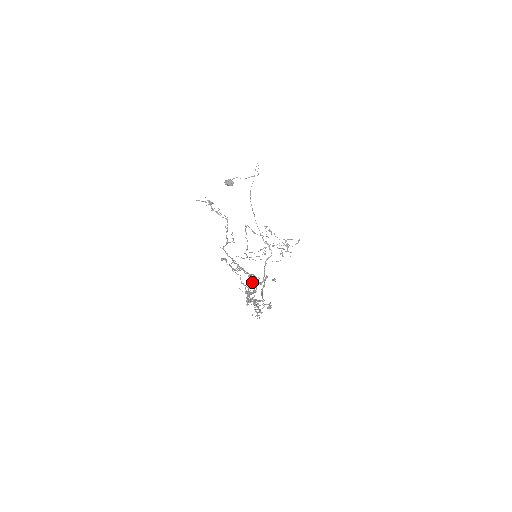
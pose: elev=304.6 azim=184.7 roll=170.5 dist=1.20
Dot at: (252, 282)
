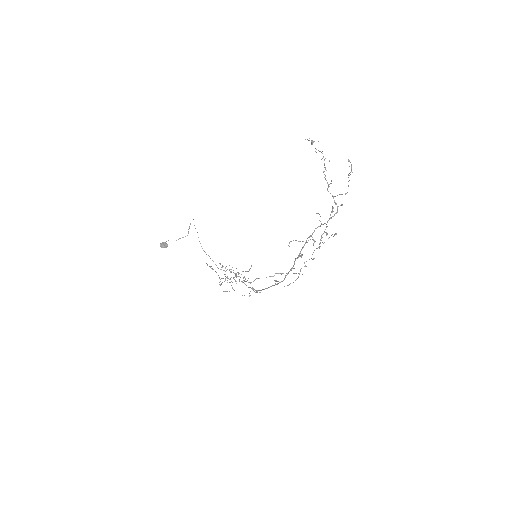
Dot at: (336, 203)
